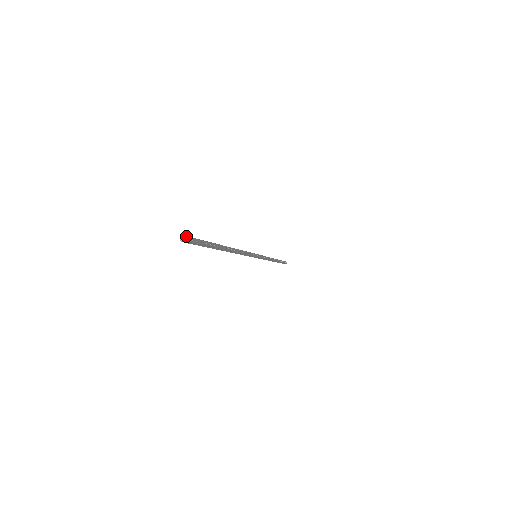
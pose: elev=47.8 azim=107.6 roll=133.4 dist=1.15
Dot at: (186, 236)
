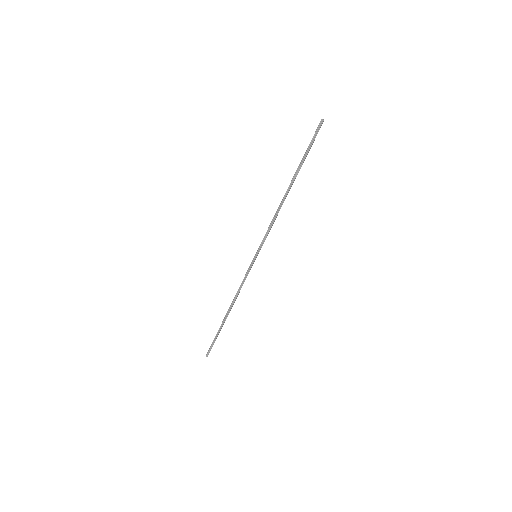
Dot at: occluded
